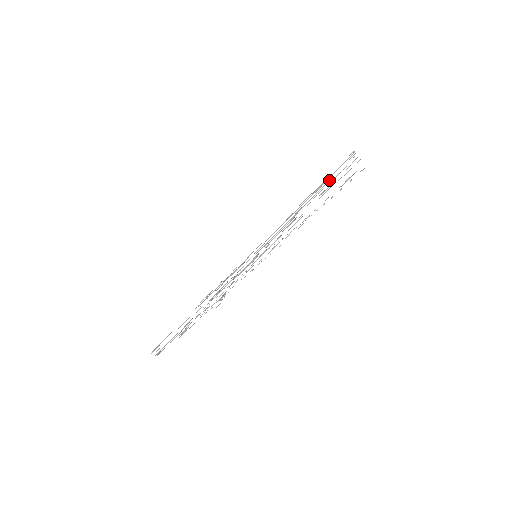
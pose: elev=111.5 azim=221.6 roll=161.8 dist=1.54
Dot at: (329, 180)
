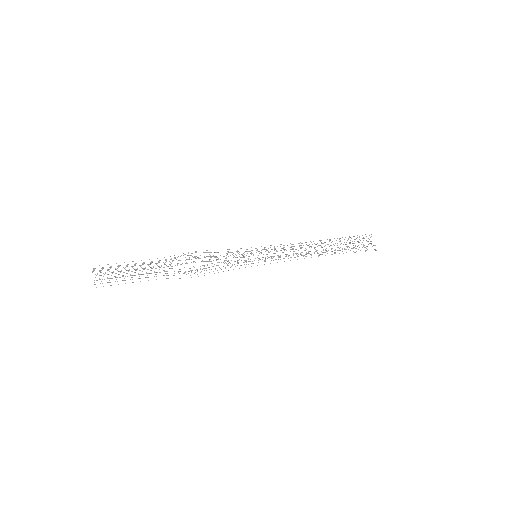
Dot at: occluded
